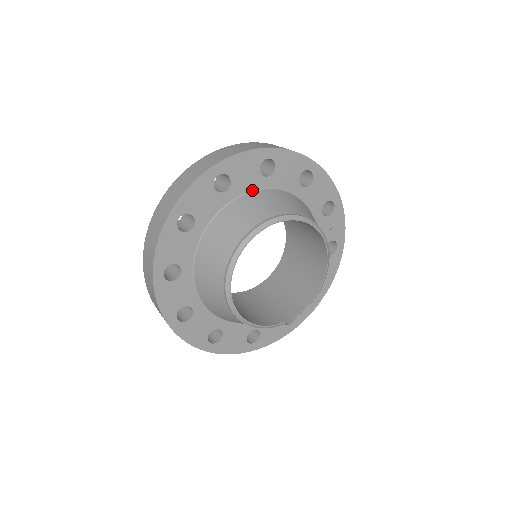
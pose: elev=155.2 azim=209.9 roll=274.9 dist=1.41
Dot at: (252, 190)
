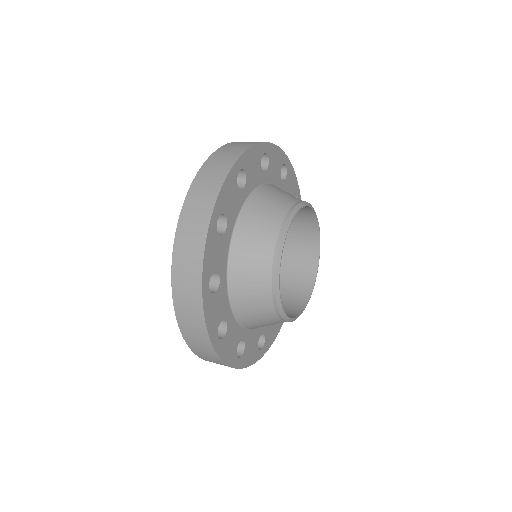
Dot at: occluded
